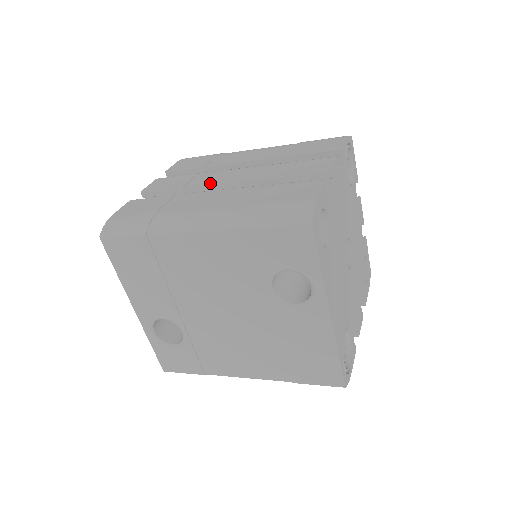
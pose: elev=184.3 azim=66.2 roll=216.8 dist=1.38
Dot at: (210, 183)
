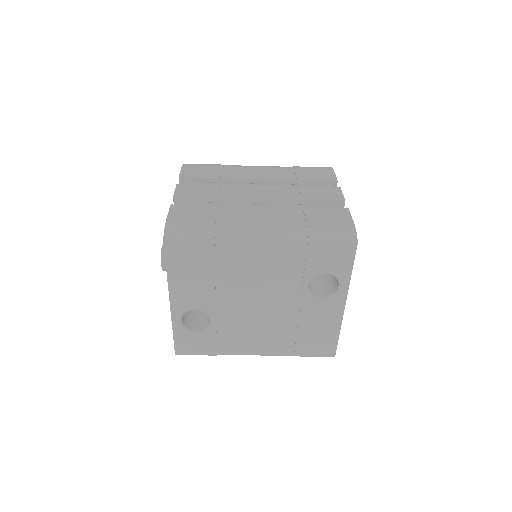
Dot at: (243, 197)
